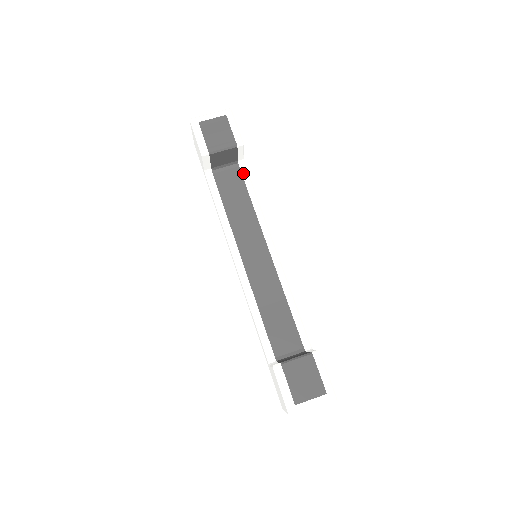
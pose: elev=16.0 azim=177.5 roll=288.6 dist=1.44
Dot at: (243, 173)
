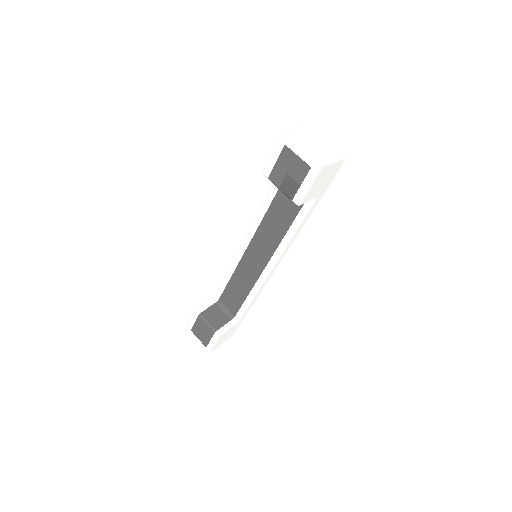
Dot at: (306, 204)
